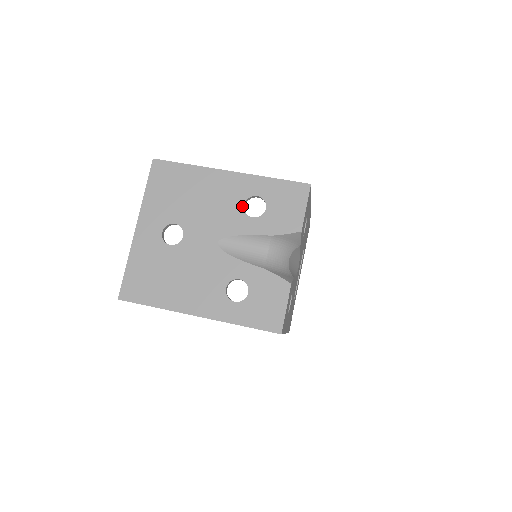
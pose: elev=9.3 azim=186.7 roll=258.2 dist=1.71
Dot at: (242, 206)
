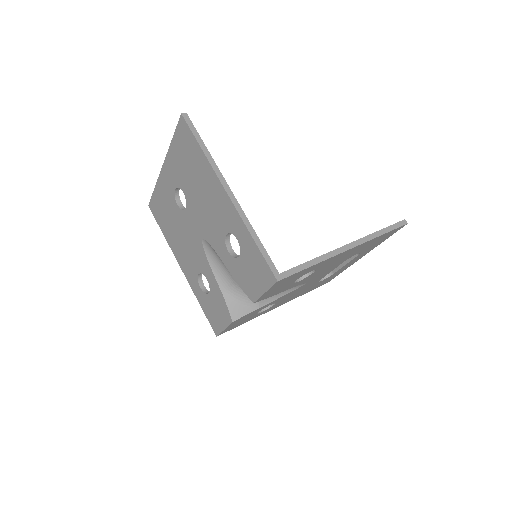
Dot at: (225, 234)
